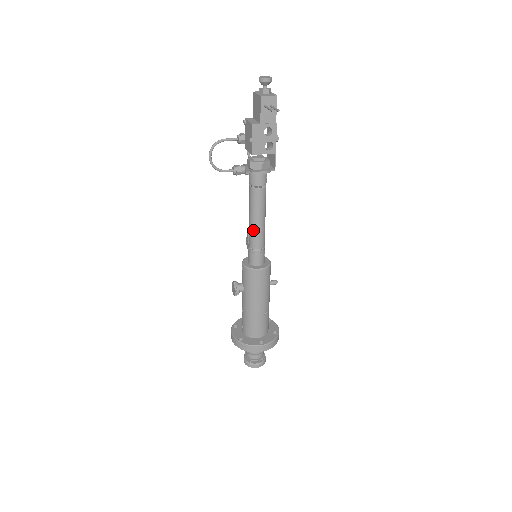
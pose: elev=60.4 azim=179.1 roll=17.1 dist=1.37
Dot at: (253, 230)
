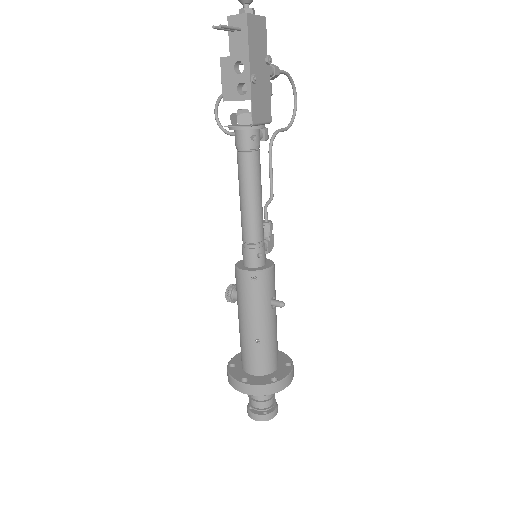
Dot at: (241, 213)
